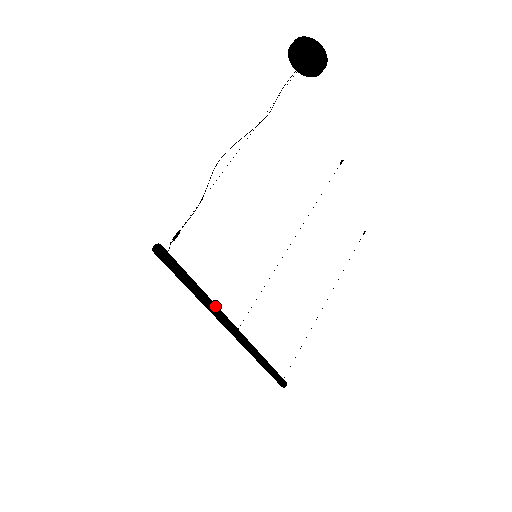
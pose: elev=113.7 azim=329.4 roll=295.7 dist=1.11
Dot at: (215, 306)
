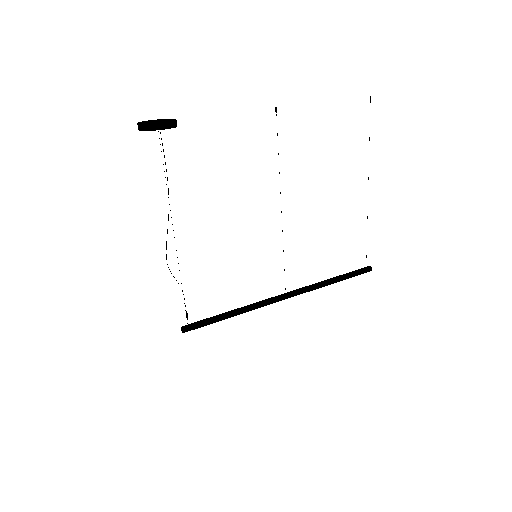
Dot at: (251, 308)
